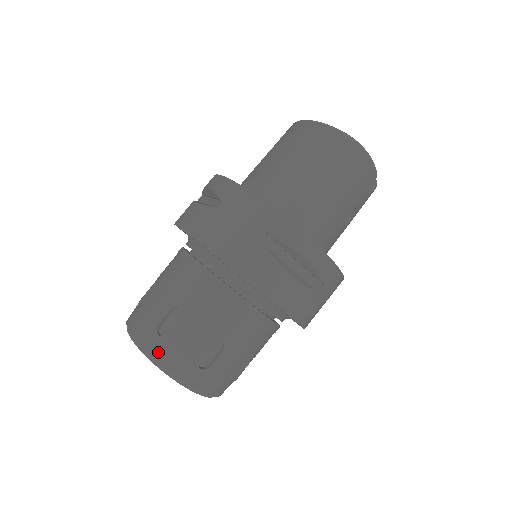
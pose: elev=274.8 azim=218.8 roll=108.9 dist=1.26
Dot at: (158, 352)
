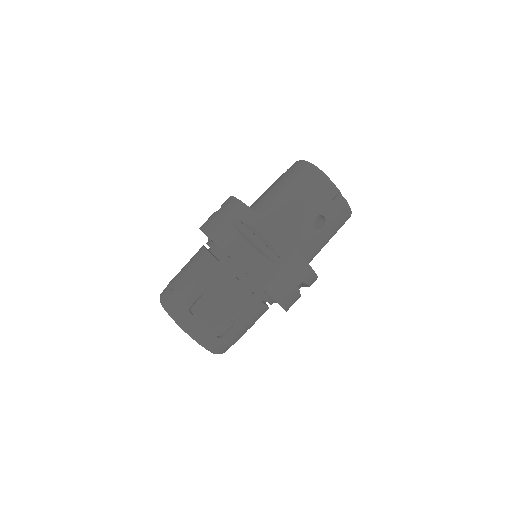
Dot at: (168, 301)
